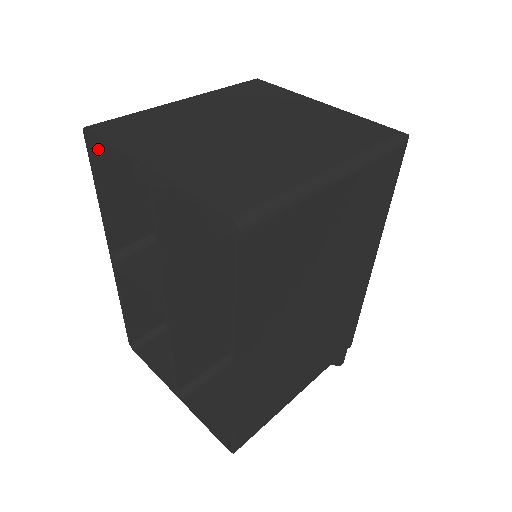
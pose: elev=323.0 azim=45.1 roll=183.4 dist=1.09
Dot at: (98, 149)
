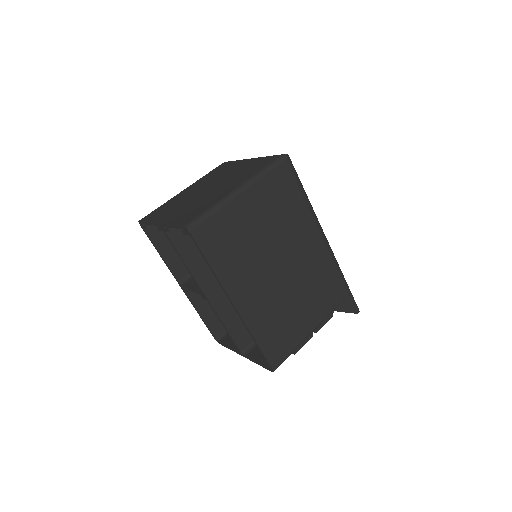
Dot at: occluded
